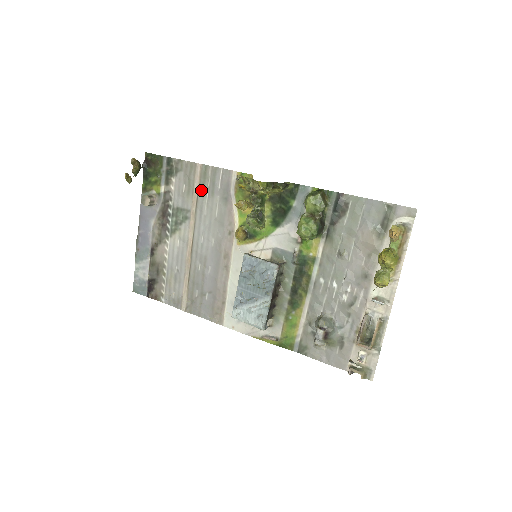
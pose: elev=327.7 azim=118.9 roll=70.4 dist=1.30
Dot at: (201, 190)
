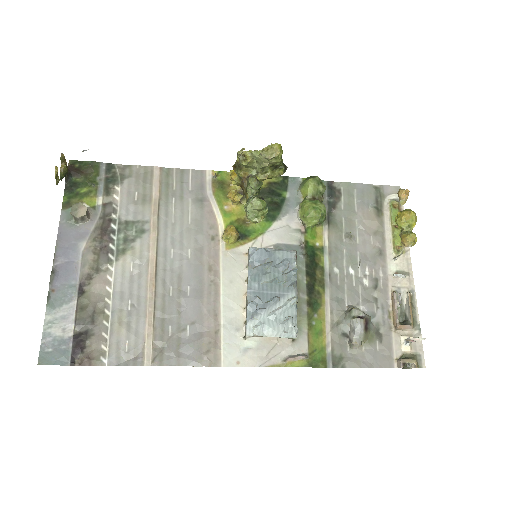
Dot at: (164, 195)
